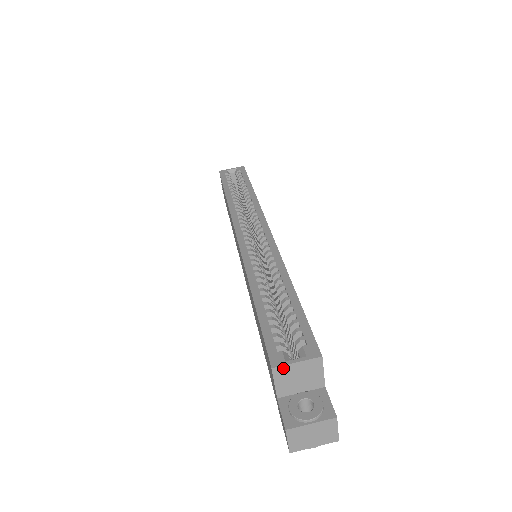
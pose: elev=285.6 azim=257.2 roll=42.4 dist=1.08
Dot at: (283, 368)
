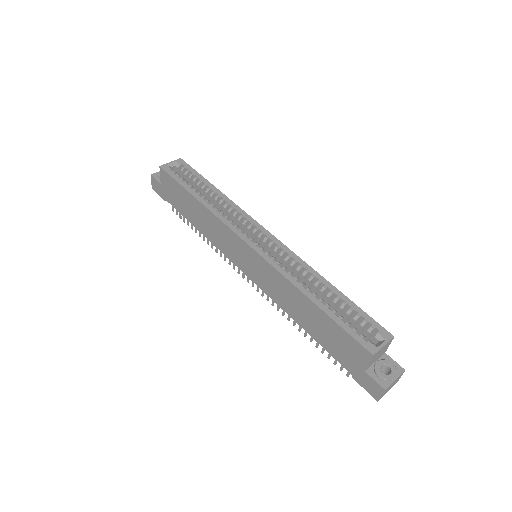
Dot at: (377, 352)
